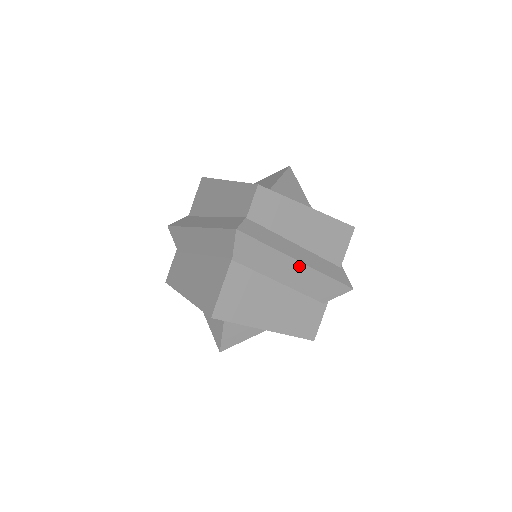
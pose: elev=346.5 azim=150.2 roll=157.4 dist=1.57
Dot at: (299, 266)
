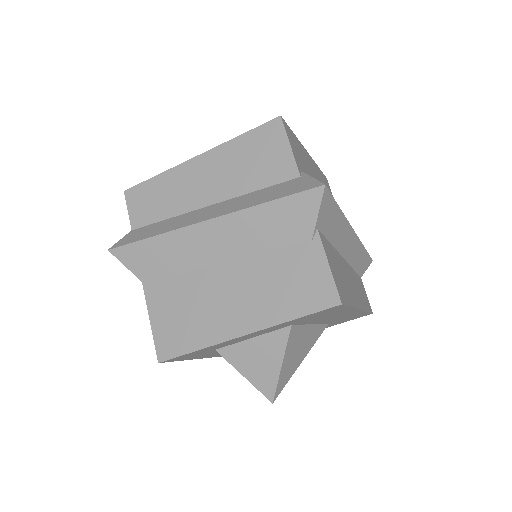
Dot at: (211, 226)
